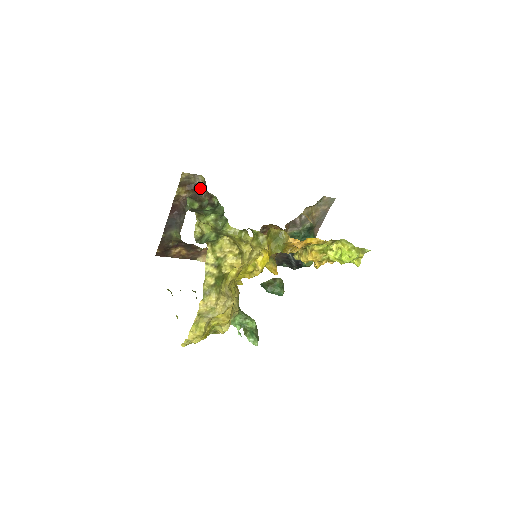
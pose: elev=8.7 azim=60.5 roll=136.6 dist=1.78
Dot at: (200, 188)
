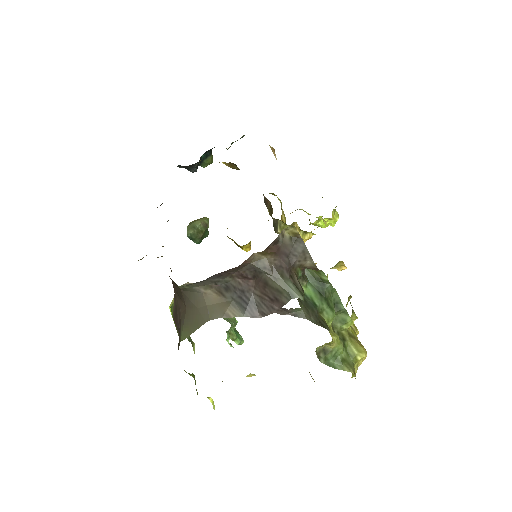
Dot at: (287, 248)
